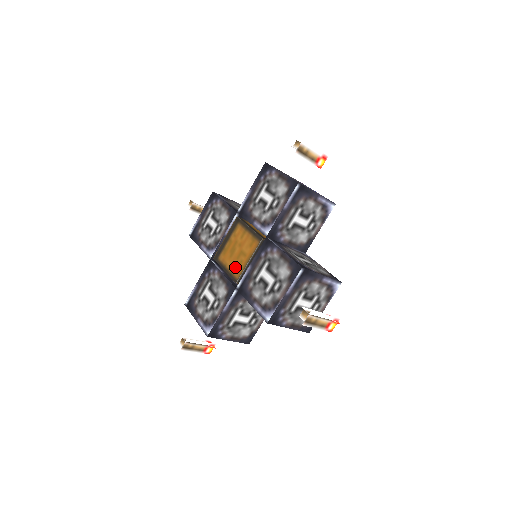
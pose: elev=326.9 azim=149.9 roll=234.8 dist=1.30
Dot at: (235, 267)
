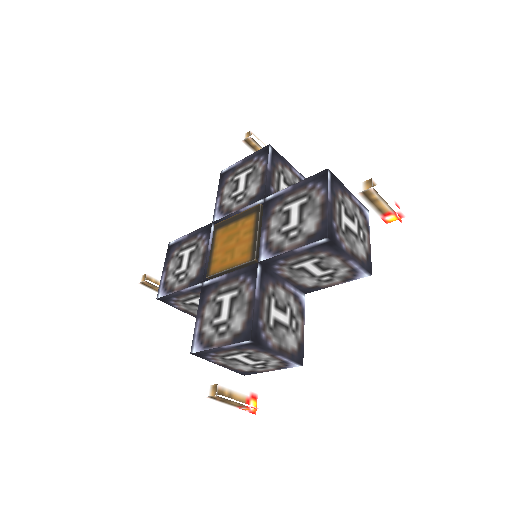
Dot at: (218, 259)
